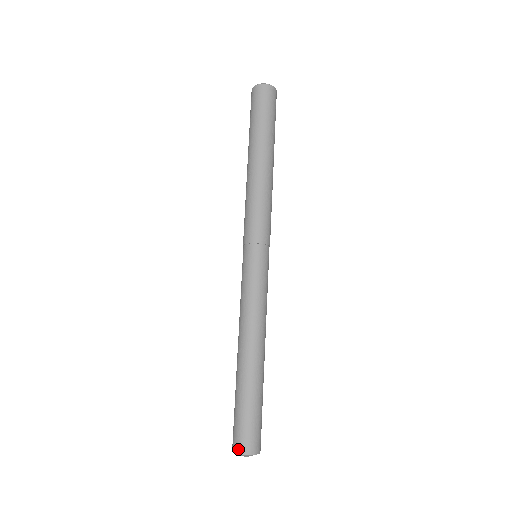
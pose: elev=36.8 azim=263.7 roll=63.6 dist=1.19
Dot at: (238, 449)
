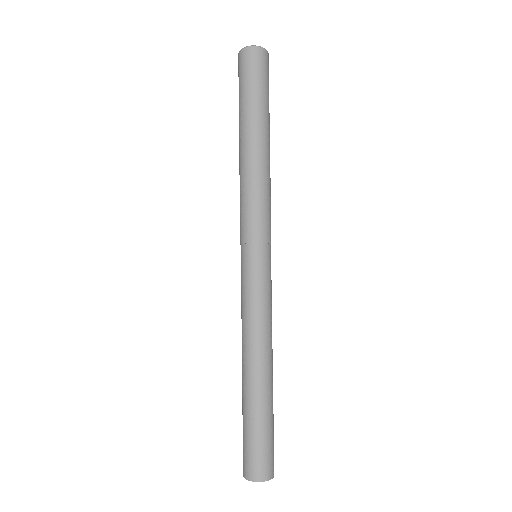
Dot at: (255, 476)
